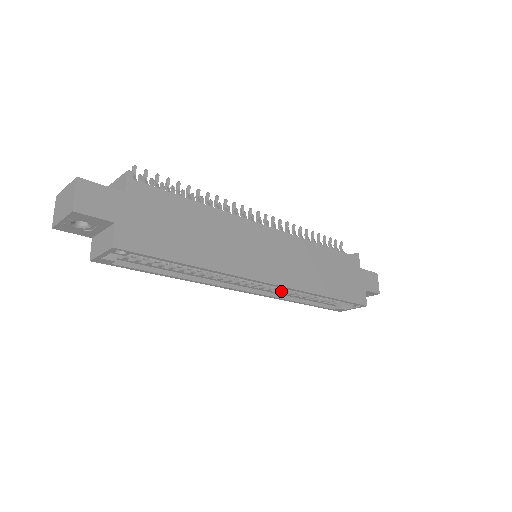
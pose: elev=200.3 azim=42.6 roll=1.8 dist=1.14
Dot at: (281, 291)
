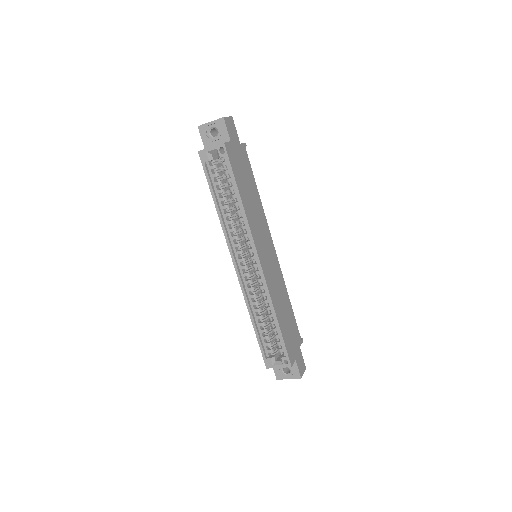
Dot at: (251, 294)
